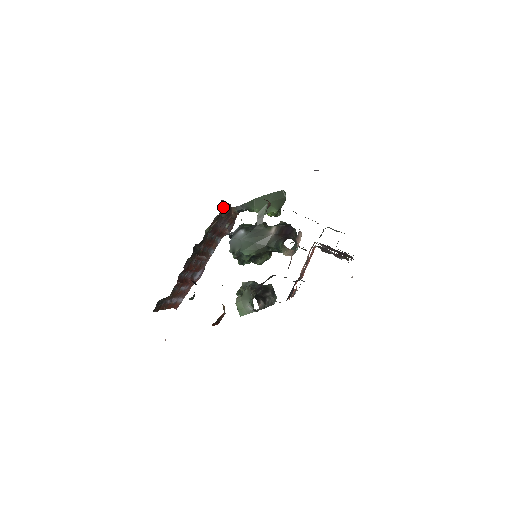
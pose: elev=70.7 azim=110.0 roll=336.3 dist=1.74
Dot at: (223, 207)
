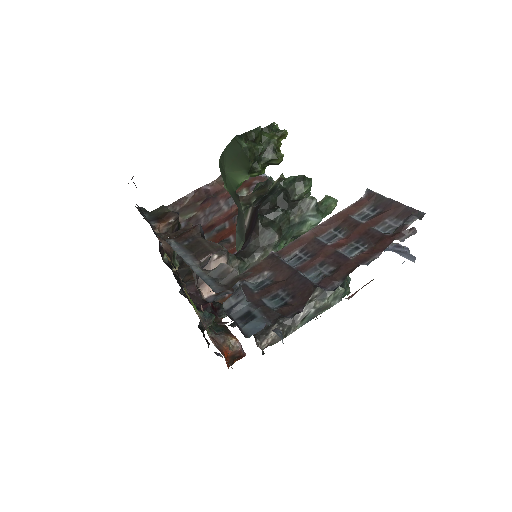
Dot at: occluded
